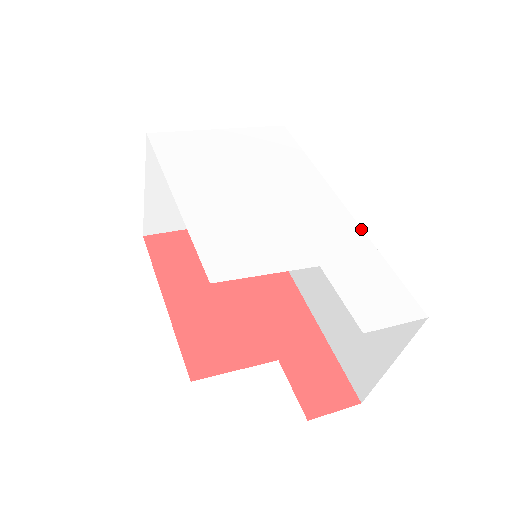
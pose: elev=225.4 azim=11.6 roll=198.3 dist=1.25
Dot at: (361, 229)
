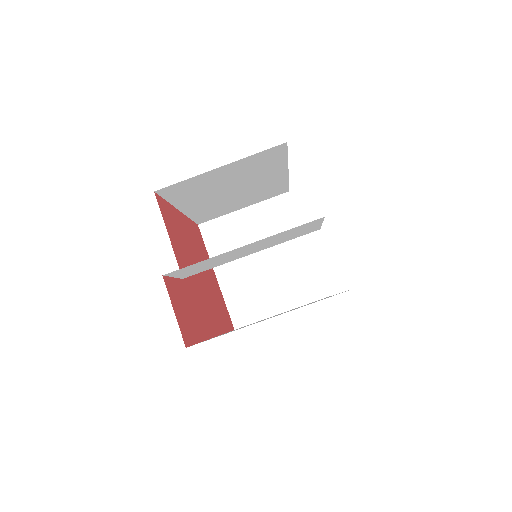
Dot at: occluded
